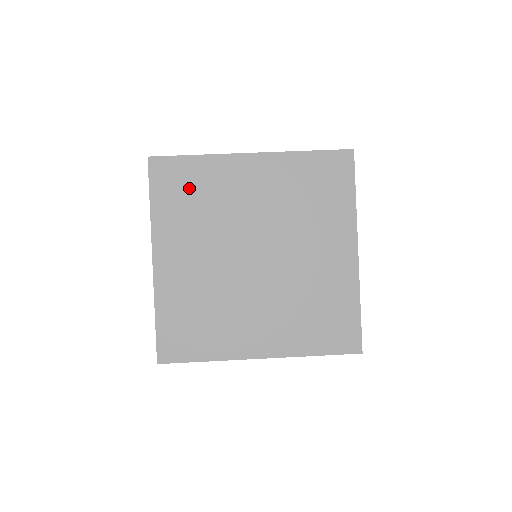
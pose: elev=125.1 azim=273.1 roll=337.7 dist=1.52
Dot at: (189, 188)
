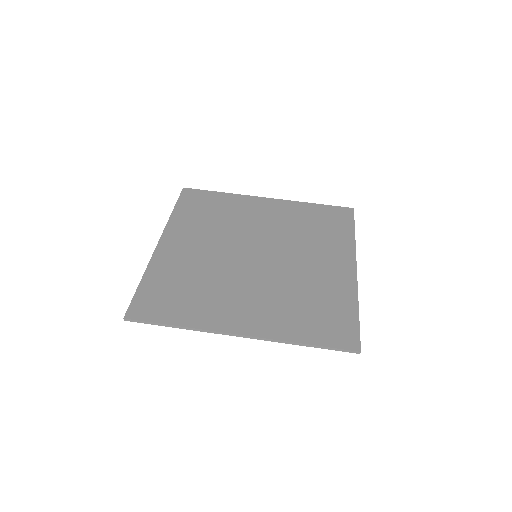
Dot at: (210, 207)
